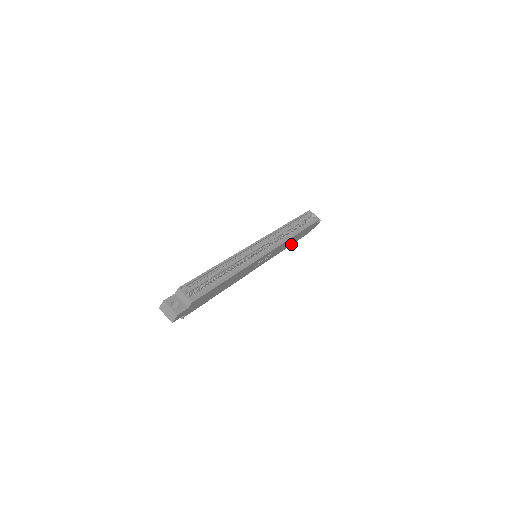
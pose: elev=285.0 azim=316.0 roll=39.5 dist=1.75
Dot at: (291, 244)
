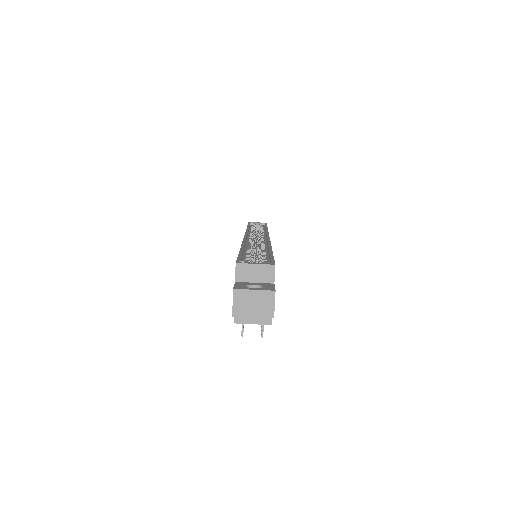
Dot at: occluded
